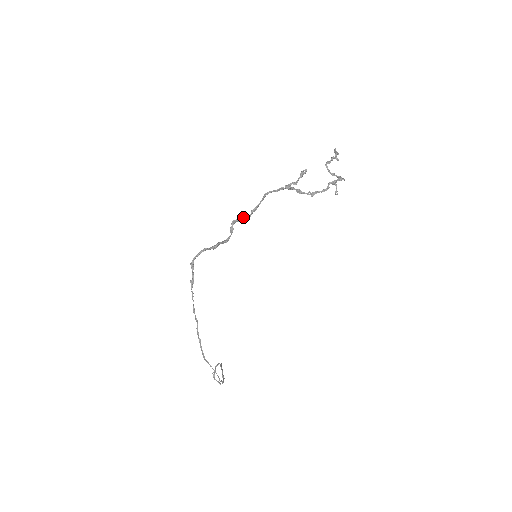
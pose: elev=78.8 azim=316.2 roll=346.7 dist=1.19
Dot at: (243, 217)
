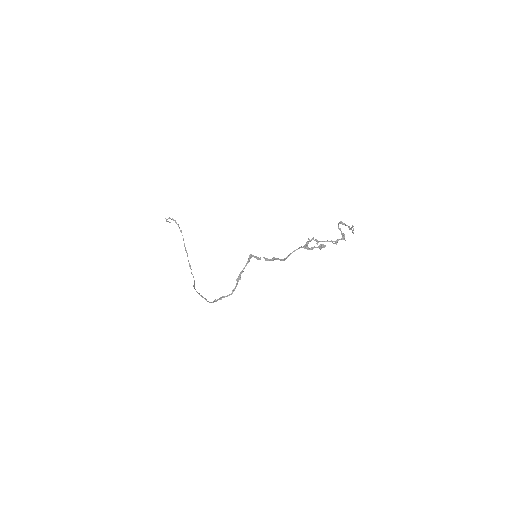
Dot at: occluded
